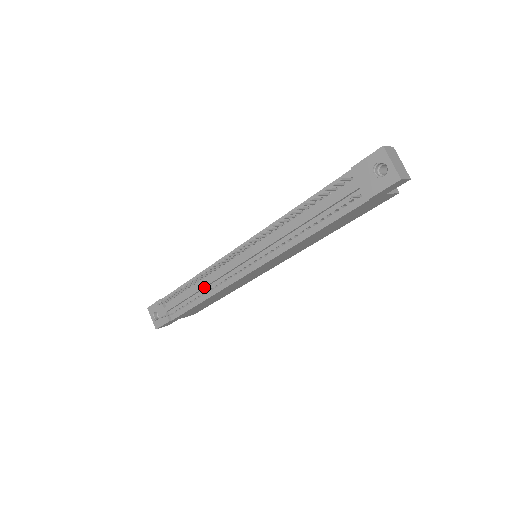
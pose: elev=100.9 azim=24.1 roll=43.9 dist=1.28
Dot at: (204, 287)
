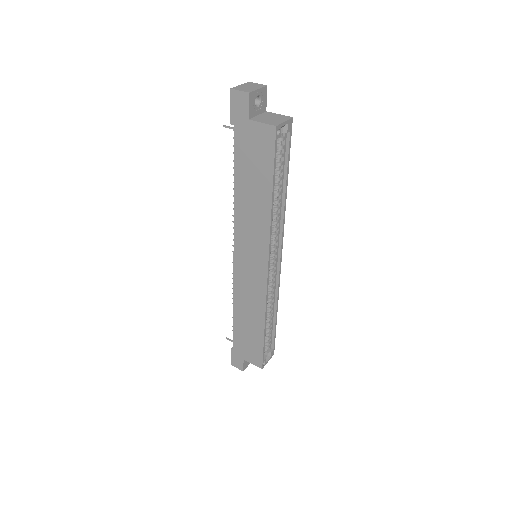
Dot at: occluded
